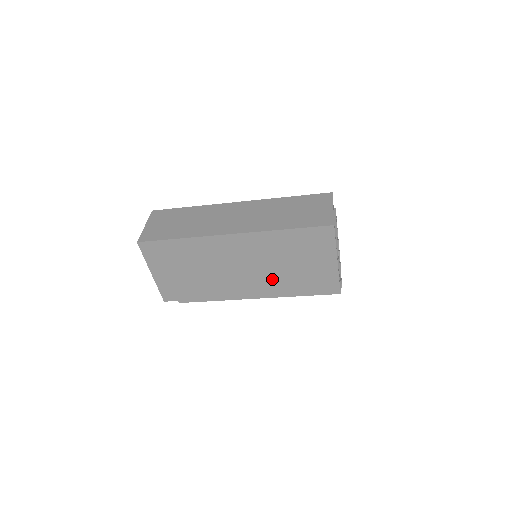
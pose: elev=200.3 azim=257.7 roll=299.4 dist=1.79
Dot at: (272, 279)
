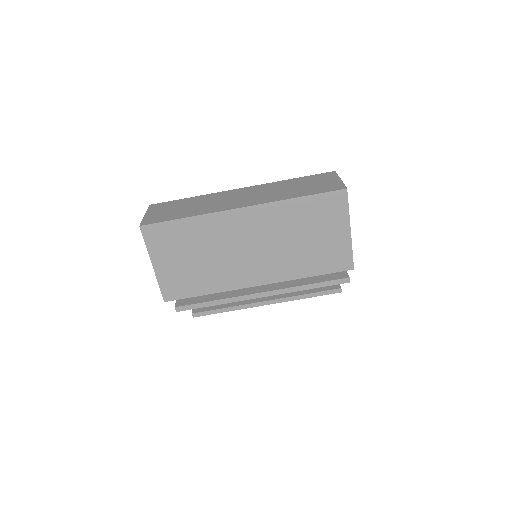
Dot at: (284, 260)
